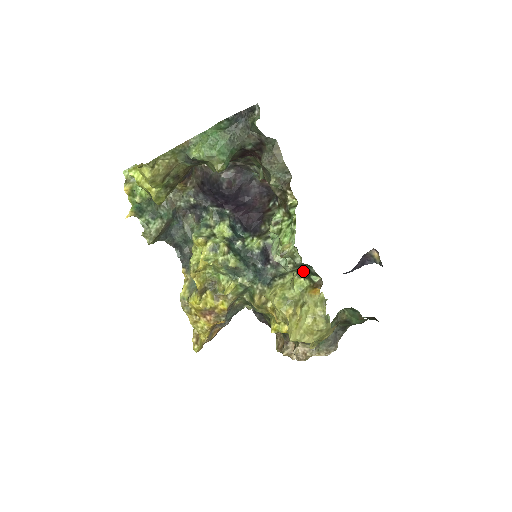
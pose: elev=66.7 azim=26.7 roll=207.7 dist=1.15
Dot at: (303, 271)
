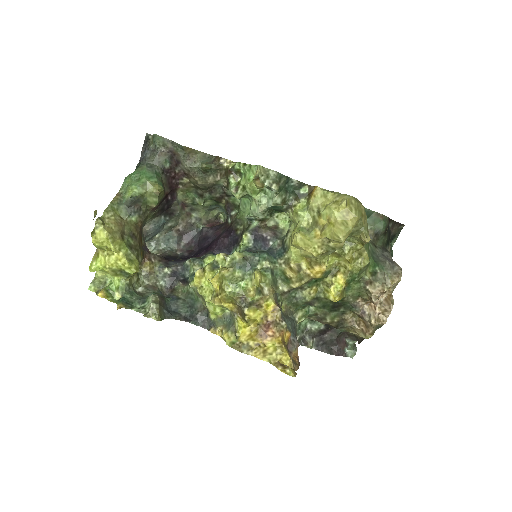
Dot at: (292, 200)
